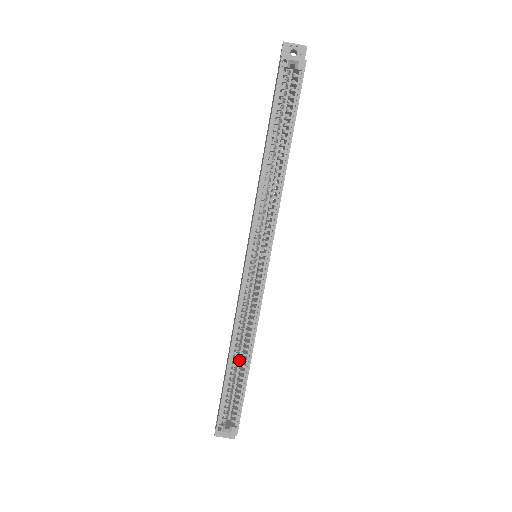
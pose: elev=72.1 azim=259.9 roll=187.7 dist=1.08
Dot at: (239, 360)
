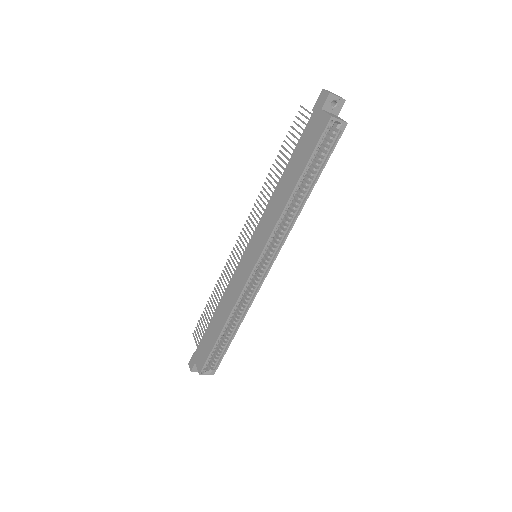
Dot at: occluded
